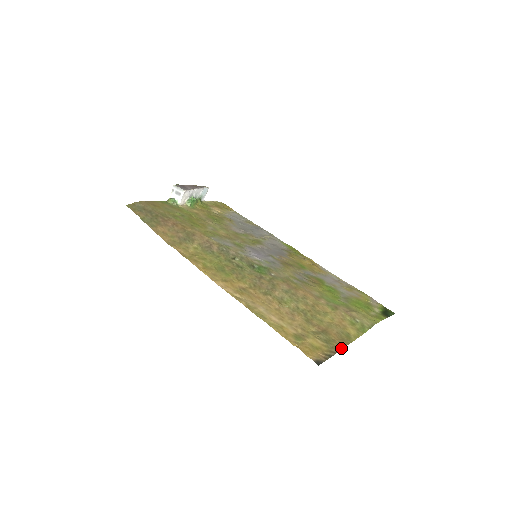
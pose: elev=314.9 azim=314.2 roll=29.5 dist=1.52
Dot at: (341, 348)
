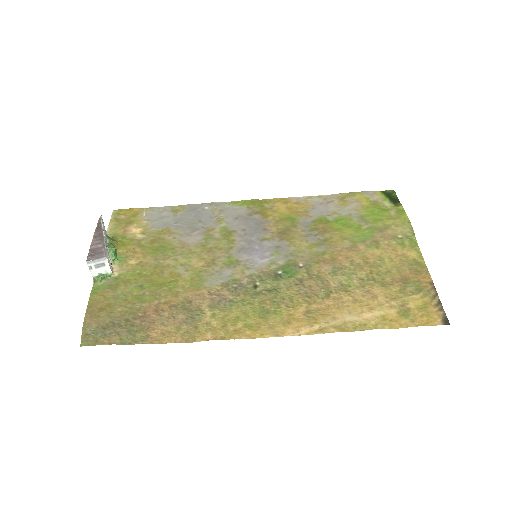
Dot at: (432, 284)
